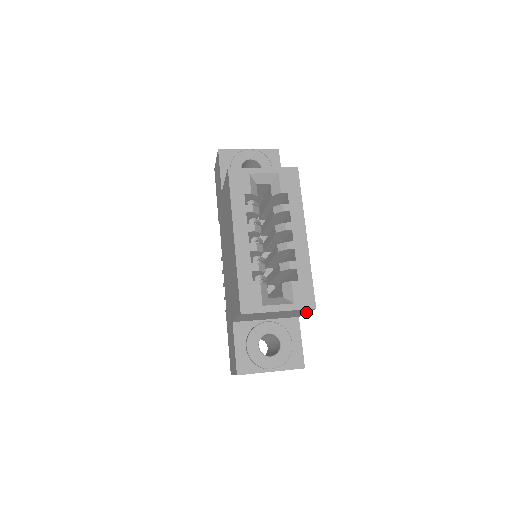
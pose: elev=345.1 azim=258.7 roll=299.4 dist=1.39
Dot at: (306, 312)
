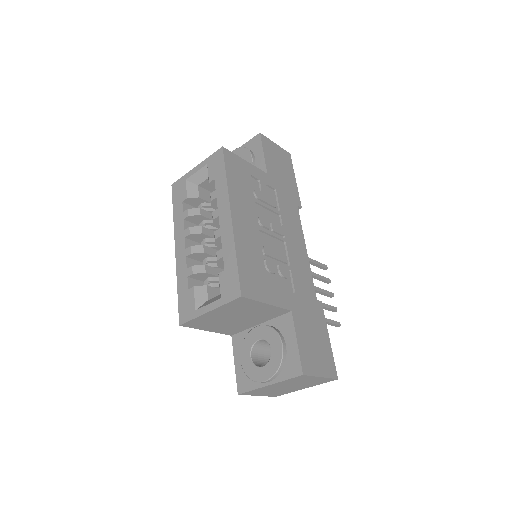
Dot at: (261, 303)
